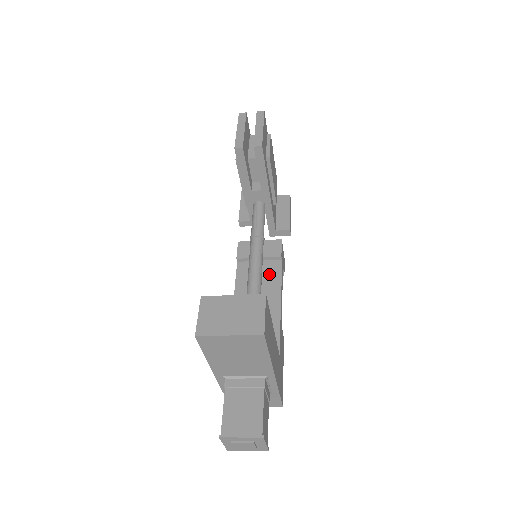
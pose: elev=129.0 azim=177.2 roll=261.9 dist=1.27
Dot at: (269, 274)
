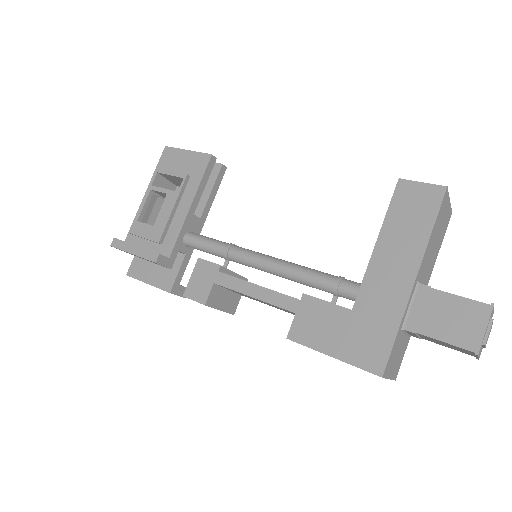
Dot at: occluded
